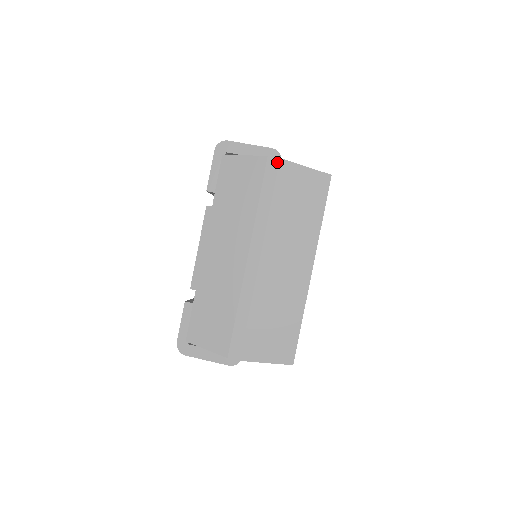
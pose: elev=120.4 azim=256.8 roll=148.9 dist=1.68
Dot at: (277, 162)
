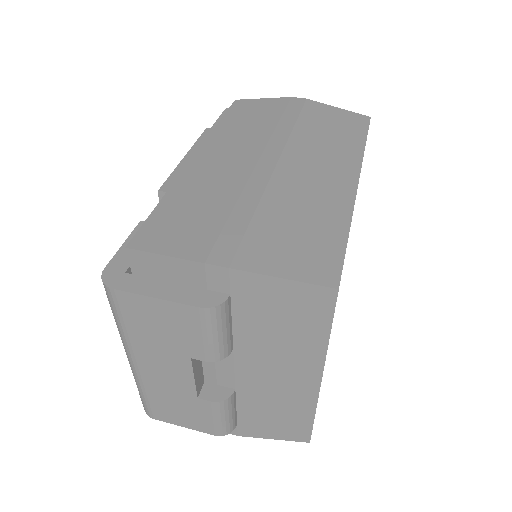
Dot at: (303, 100)
